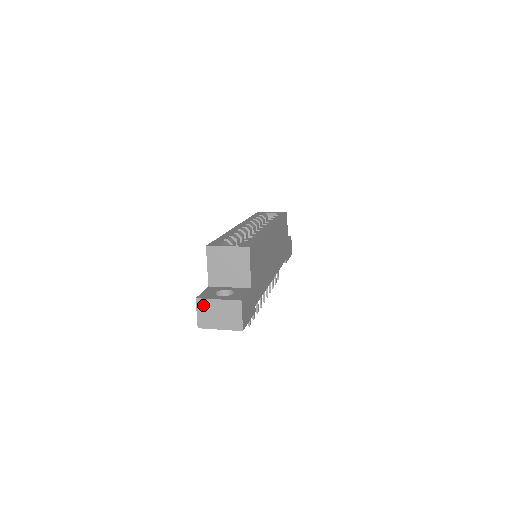
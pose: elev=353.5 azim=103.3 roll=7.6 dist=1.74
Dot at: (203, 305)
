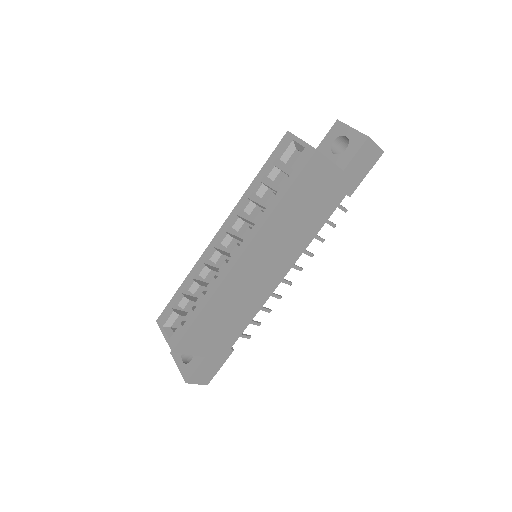
Dot at: occluded
